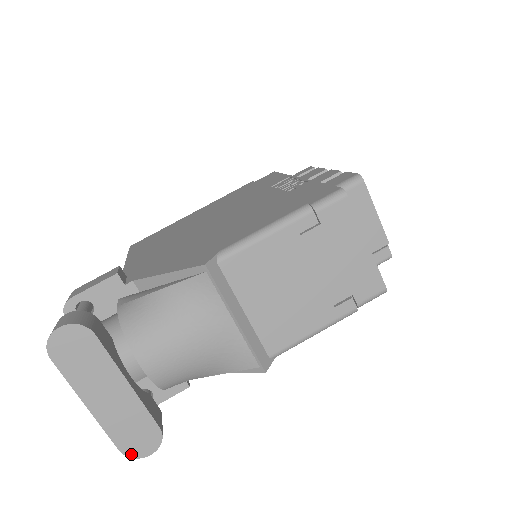
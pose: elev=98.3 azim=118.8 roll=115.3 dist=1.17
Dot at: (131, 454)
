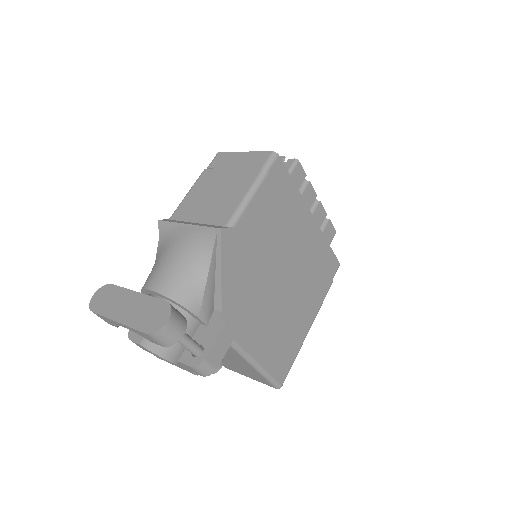
Dot at: (154, 330)
